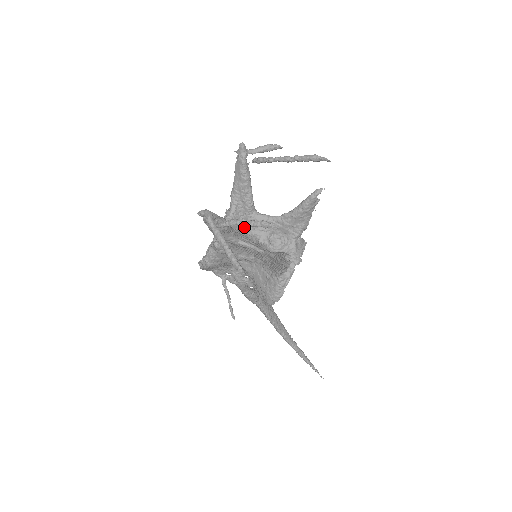
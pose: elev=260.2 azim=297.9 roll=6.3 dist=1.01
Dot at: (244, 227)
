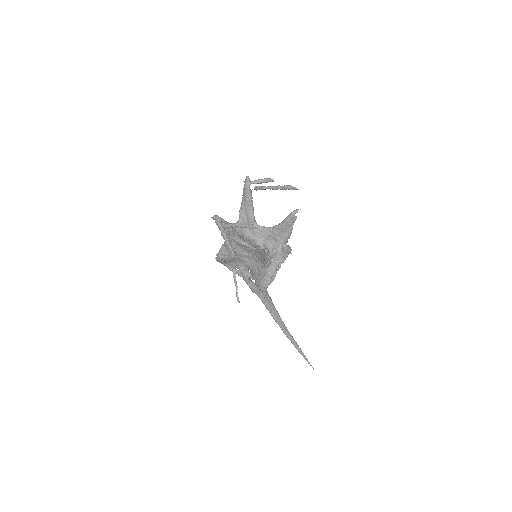
Dot at: (247, 233)
